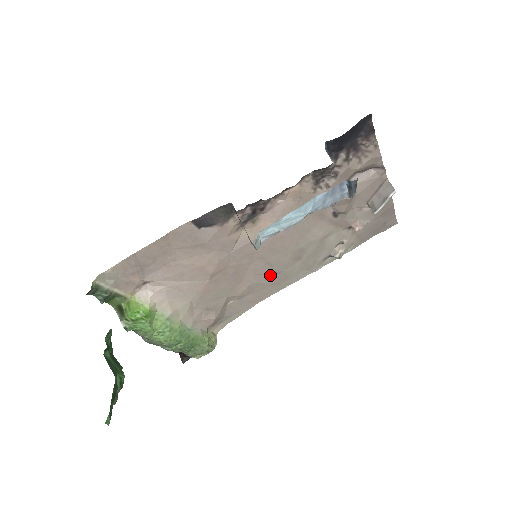
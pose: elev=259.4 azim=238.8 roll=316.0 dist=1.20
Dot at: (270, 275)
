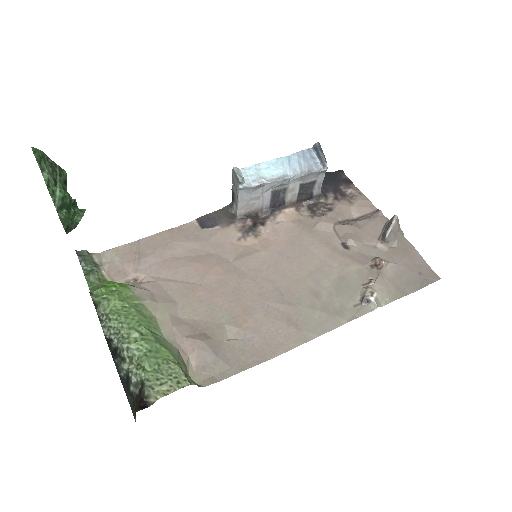
Dot at: (282, 310)
